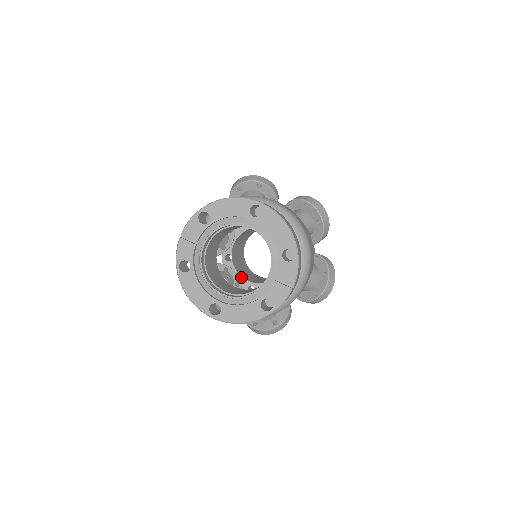
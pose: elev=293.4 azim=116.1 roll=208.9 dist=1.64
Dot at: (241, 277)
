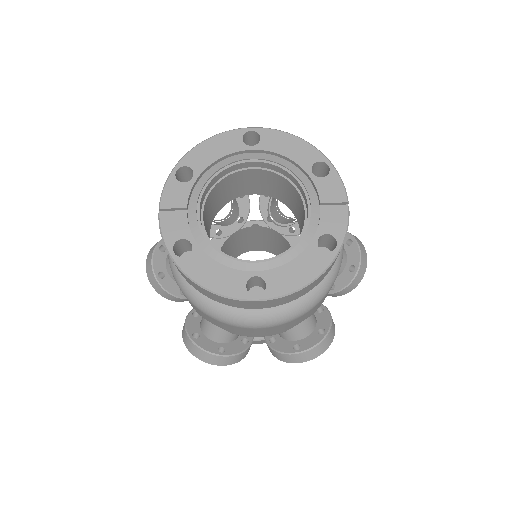
Dot at: occluded
